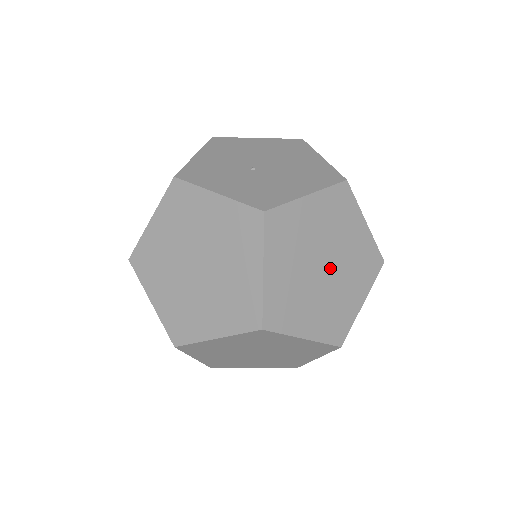
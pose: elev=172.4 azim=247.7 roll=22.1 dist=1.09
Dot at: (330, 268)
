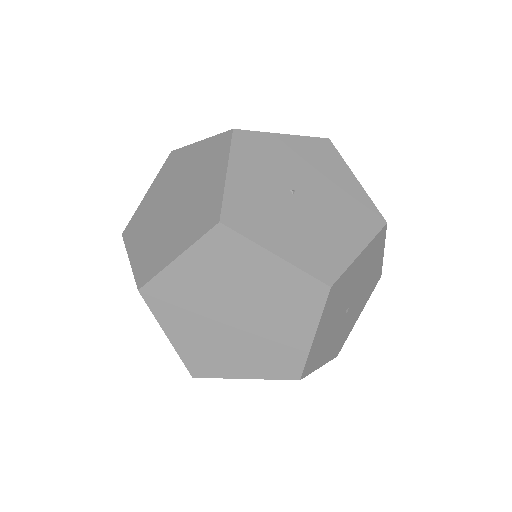
Dot at: (240, 323)
